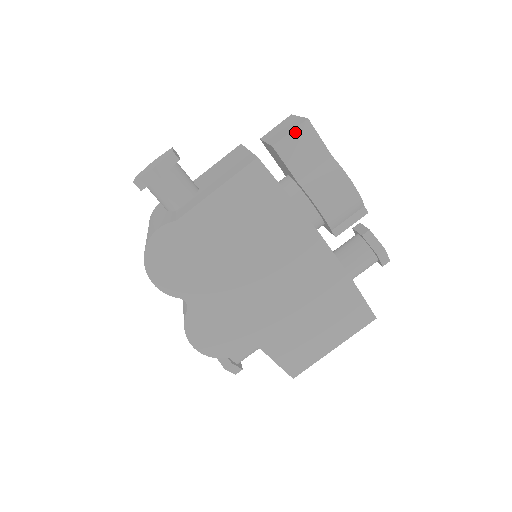
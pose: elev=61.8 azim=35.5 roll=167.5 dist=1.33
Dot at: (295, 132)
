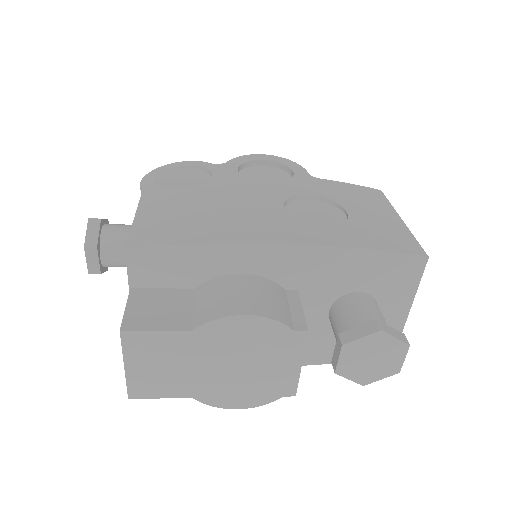
Dot at: occluded
